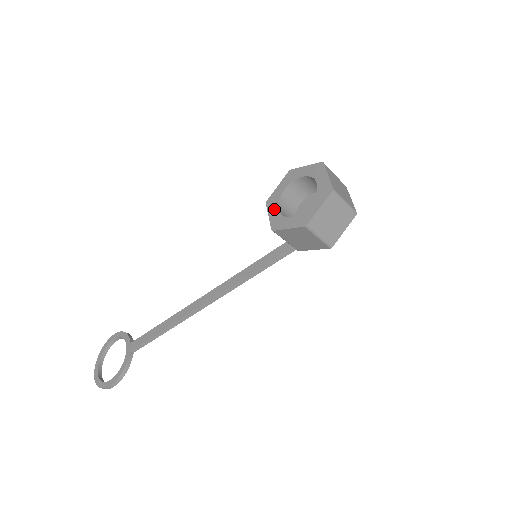
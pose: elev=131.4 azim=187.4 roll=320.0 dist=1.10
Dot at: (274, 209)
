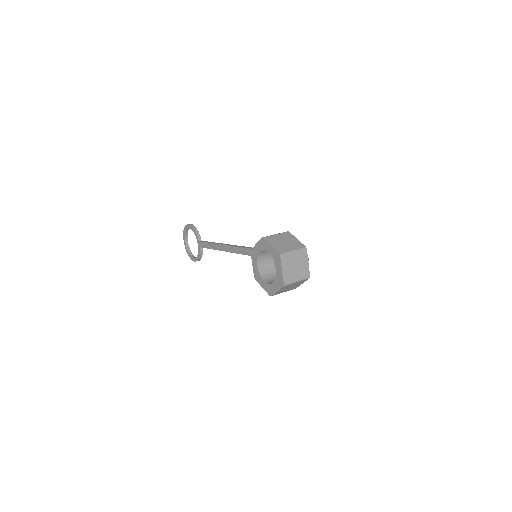
Dot at: (255, 263)
